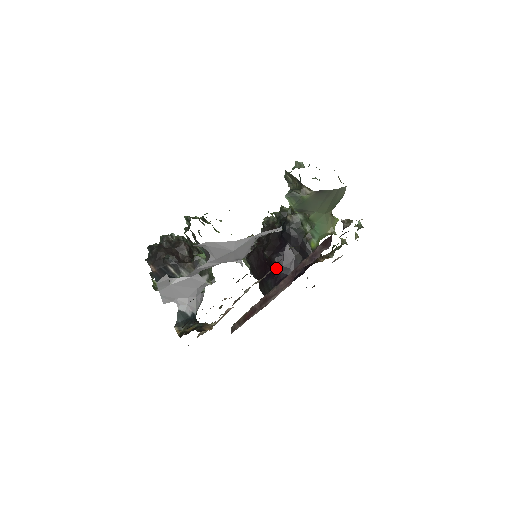
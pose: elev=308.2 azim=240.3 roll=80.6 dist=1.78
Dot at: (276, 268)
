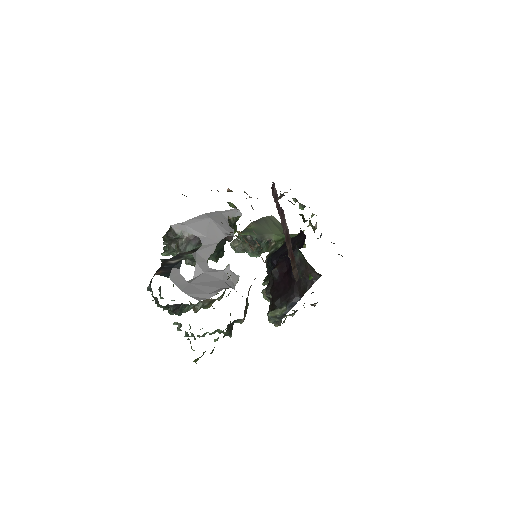
Dot at: (287, 259)
